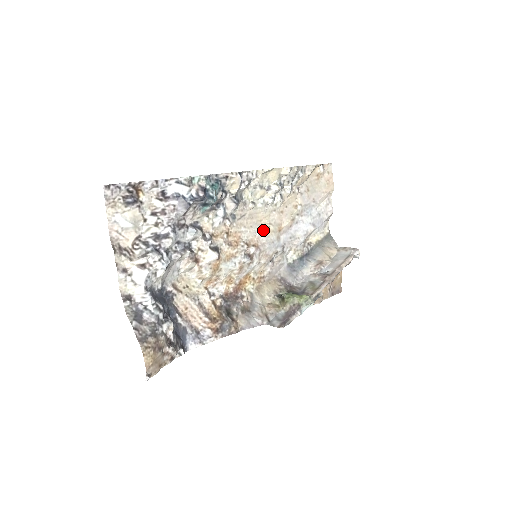
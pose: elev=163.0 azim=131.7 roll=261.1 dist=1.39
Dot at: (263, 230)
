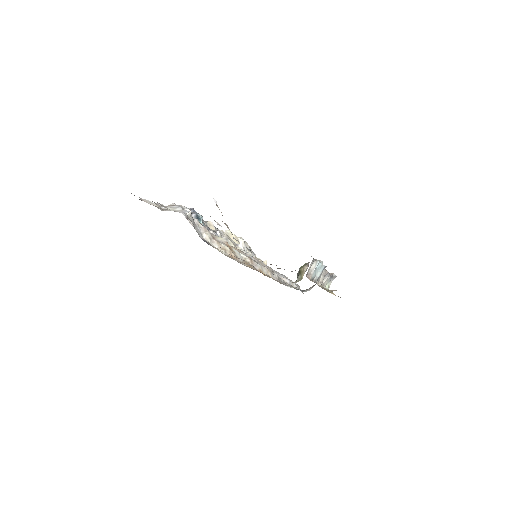
Dot at: occluded
